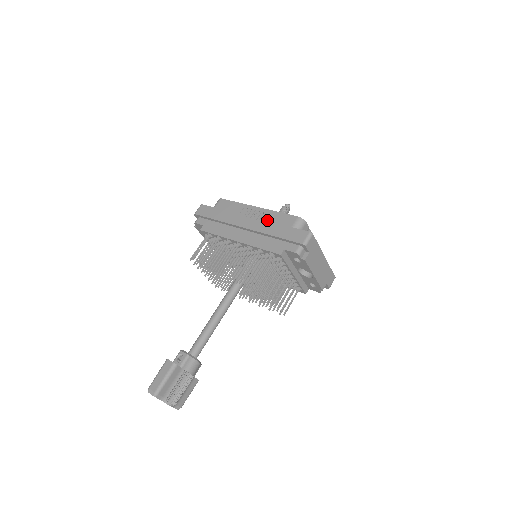
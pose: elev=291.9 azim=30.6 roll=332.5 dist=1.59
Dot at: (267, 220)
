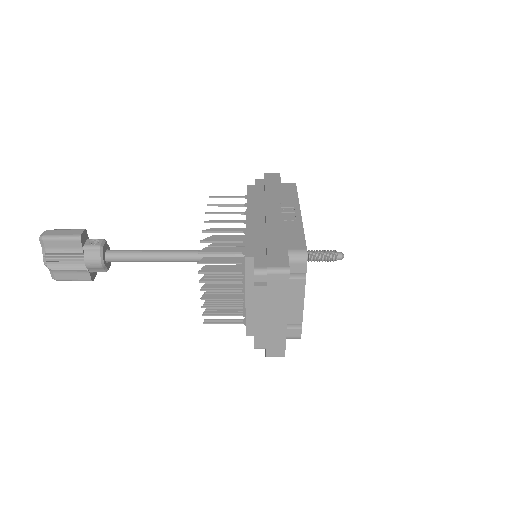
Dot at: (286, 226)
